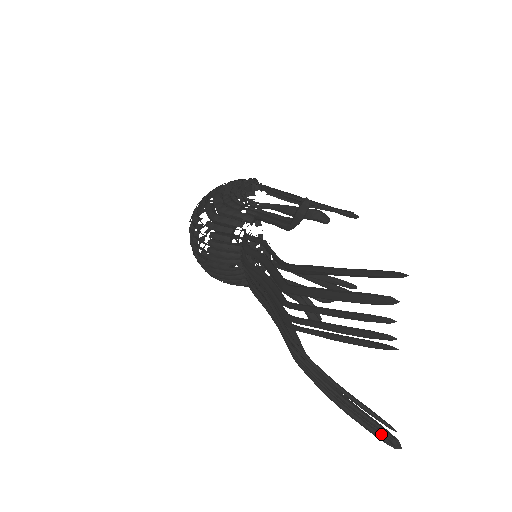
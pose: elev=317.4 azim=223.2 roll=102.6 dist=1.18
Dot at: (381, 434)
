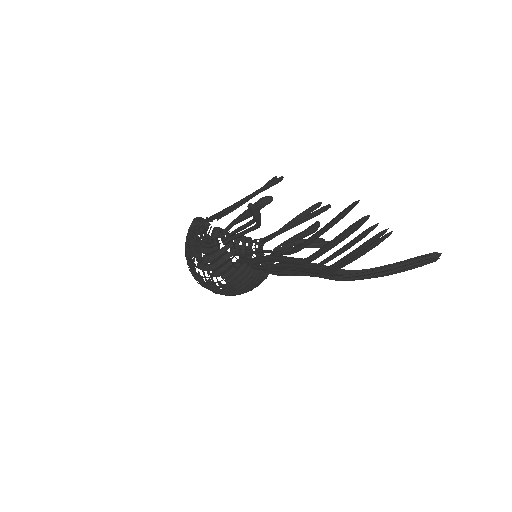
Dot at: occluded
